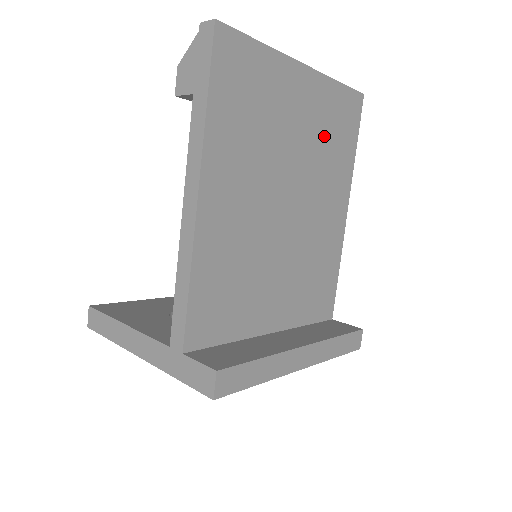
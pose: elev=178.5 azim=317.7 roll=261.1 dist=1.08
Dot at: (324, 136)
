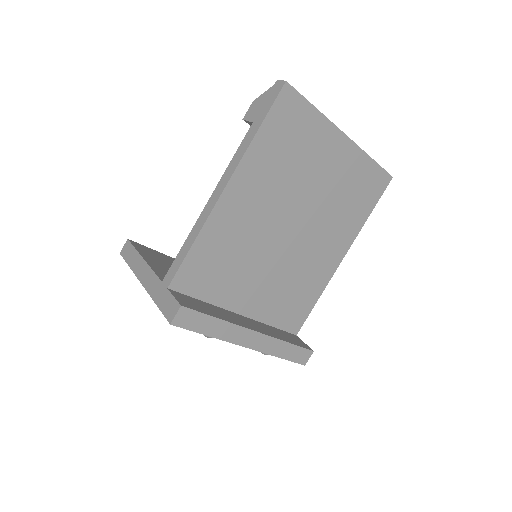
Dot at: (344, 192)
